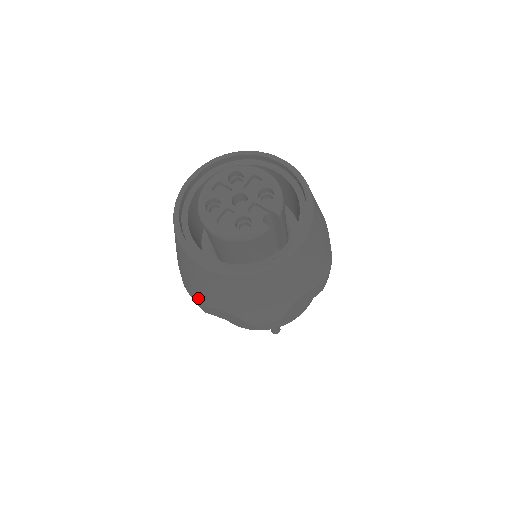
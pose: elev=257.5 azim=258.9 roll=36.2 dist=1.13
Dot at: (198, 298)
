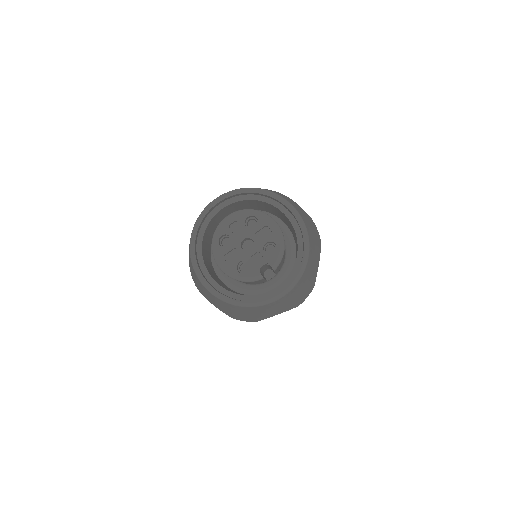
Dot at: (196, 285)
